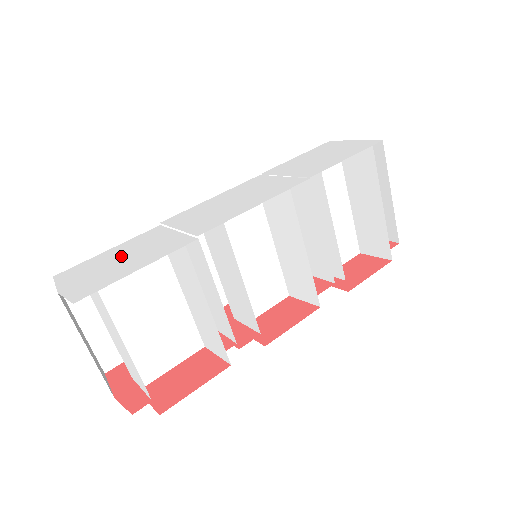
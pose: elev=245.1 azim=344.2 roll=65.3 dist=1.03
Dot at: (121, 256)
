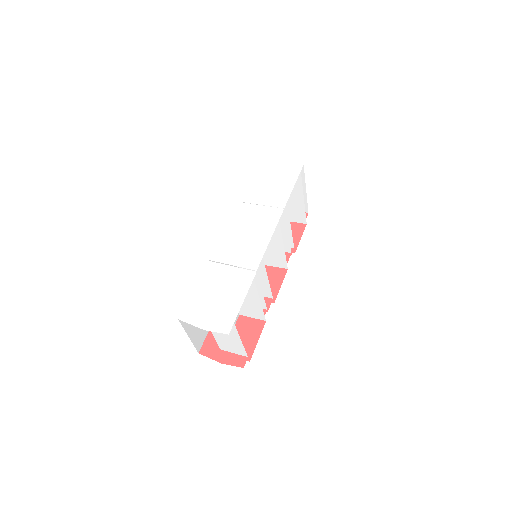
Dot at: (214, 294)
